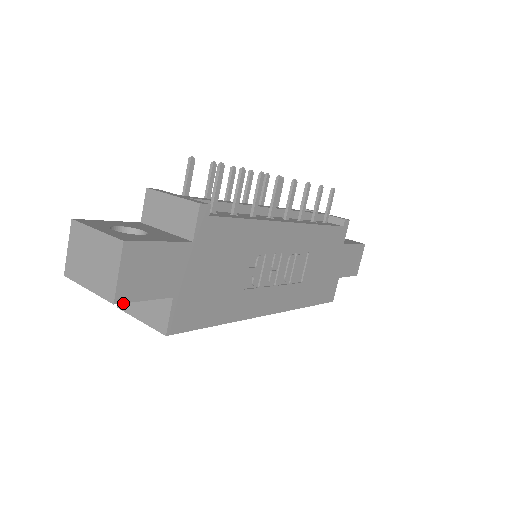
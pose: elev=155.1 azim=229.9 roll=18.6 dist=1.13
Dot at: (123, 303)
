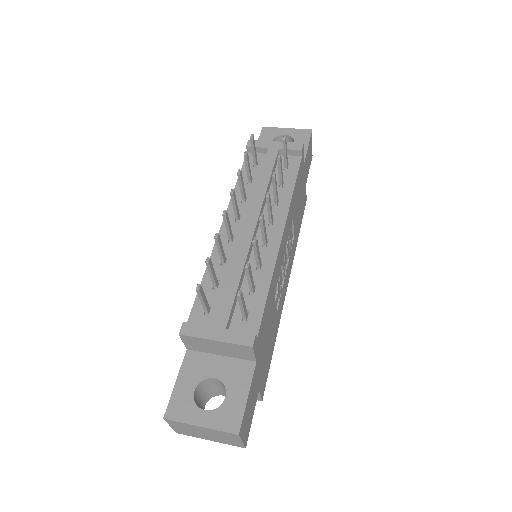
Dot at: occluded
